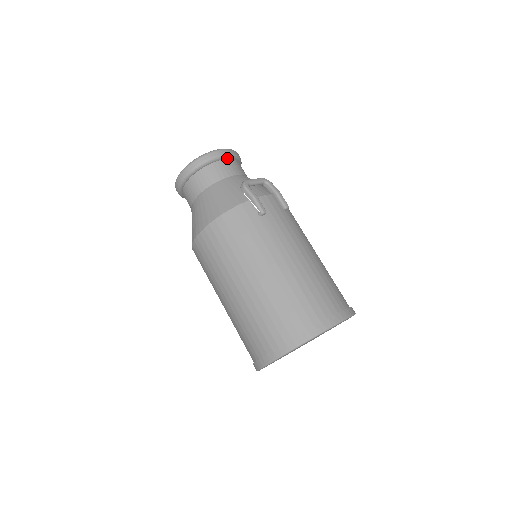
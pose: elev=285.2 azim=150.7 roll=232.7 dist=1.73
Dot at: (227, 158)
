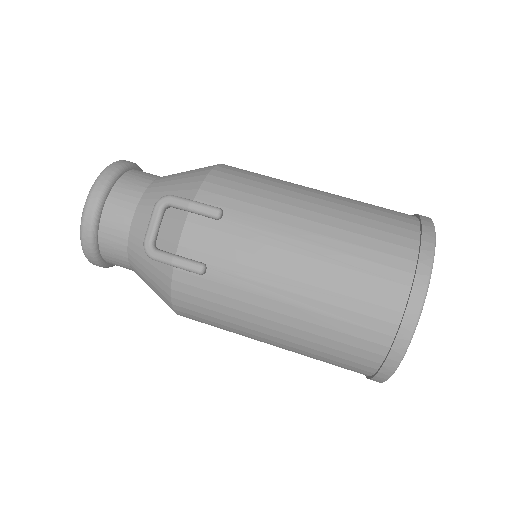
Dot at: (101, 209)
